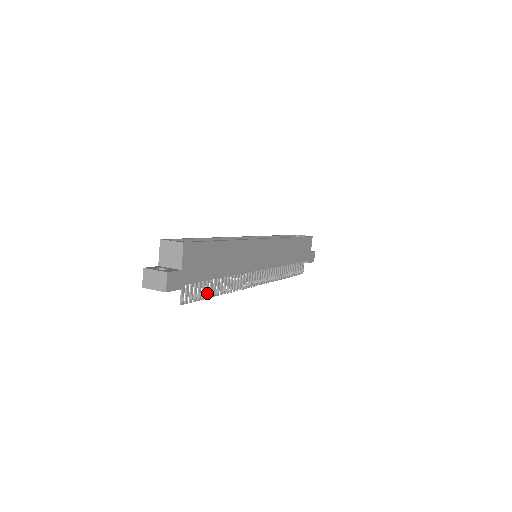
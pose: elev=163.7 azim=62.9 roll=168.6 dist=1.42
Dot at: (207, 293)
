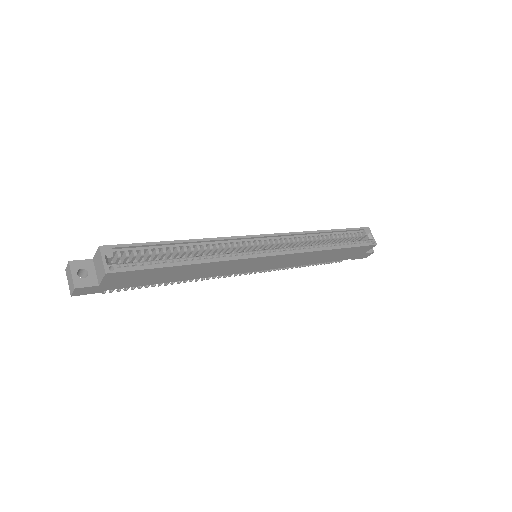
Dot at: occluded
